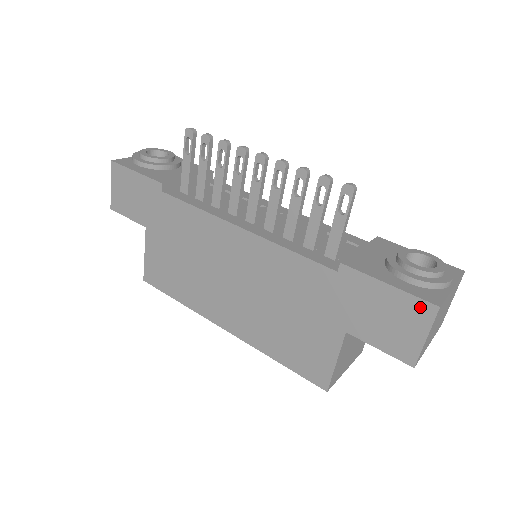
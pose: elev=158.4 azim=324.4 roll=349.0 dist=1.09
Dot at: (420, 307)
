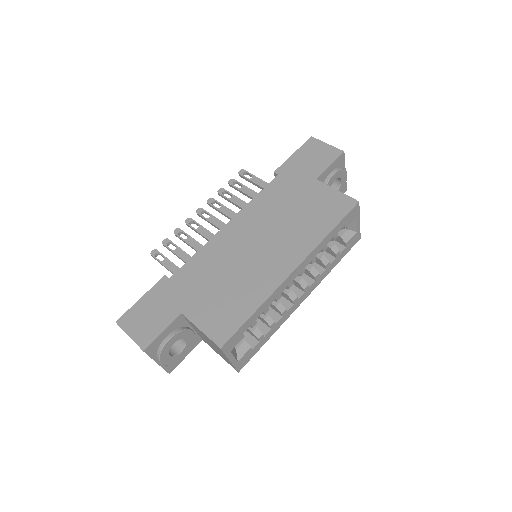
Dot at: (309, 143)
